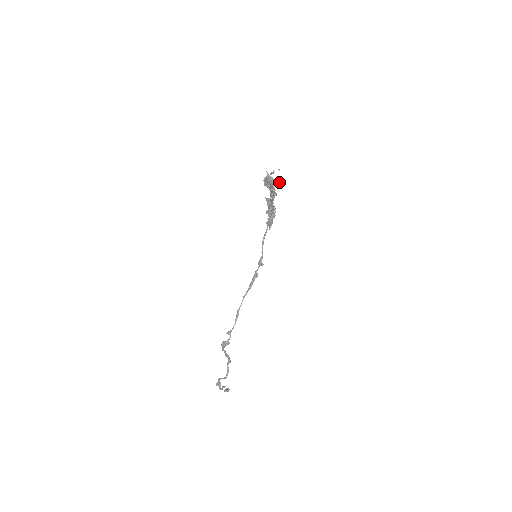
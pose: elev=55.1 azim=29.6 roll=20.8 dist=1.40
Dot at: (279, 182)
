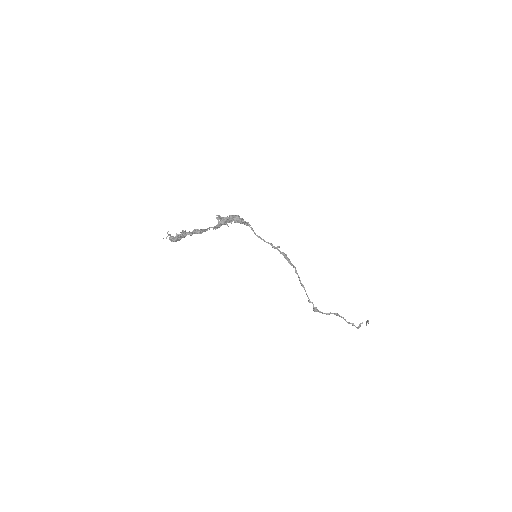
Dot at: (184, 231)
